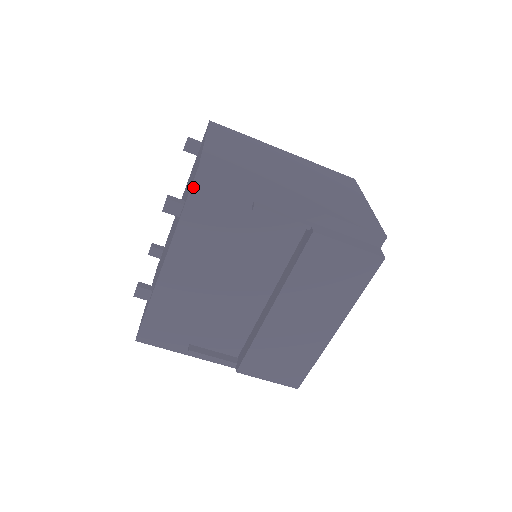
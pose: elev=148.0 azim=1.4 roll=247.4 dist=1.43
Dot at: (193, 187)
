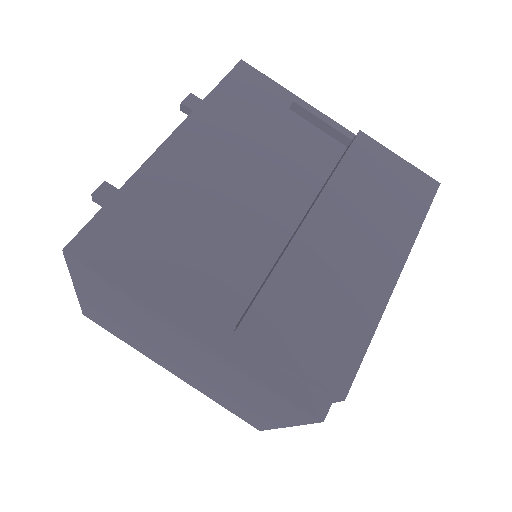
Dot at: (230, 74)
